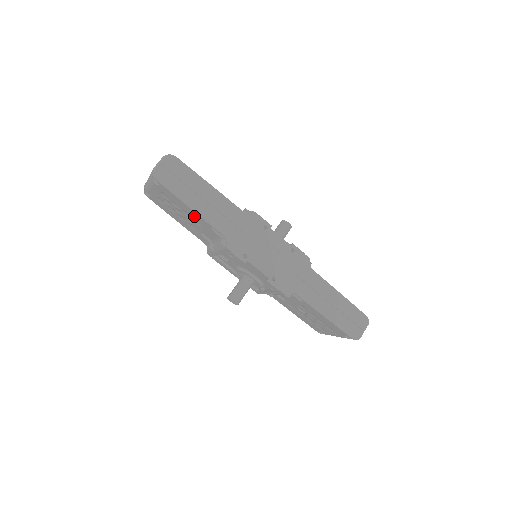
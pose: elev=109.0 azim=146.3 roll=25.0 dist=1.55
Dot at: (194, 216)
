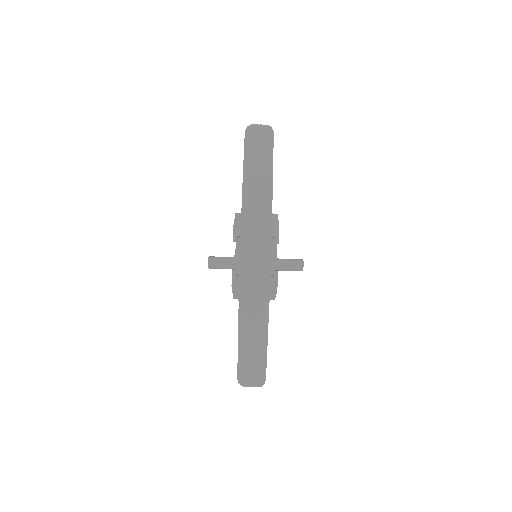
Dot at: occluded
